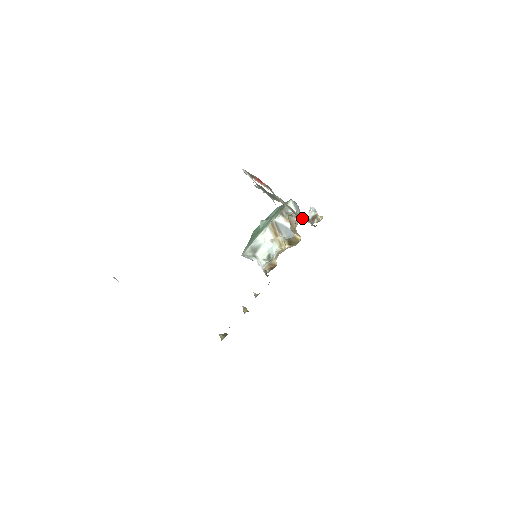
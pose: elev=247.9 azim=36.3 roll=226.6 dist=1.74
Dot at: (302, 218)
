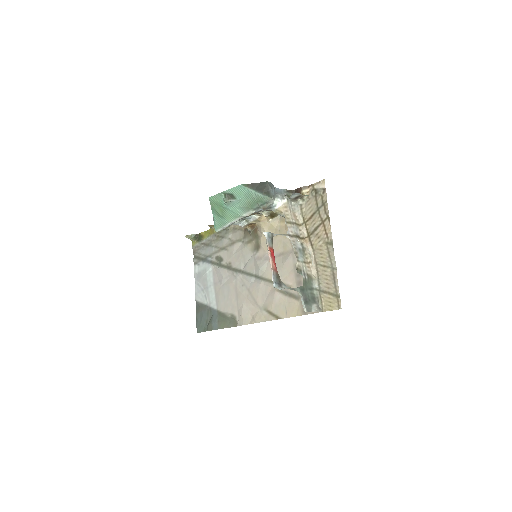
Dot at: (296, 220)
